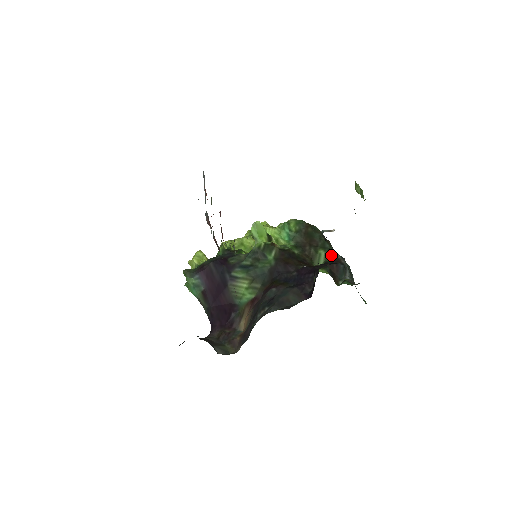
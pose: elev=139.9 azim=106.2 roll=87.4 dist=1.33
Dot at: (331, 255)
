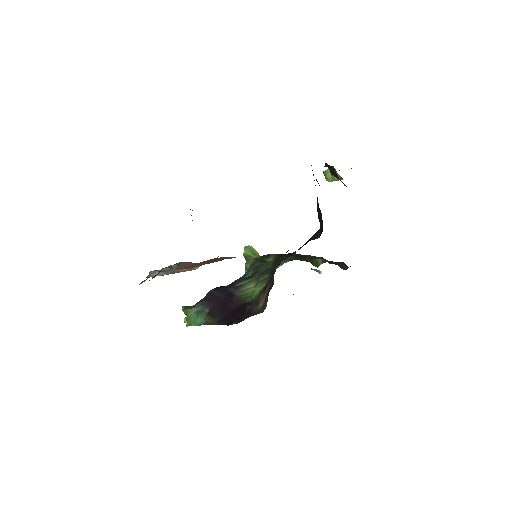
Dot at: (327, 260)
